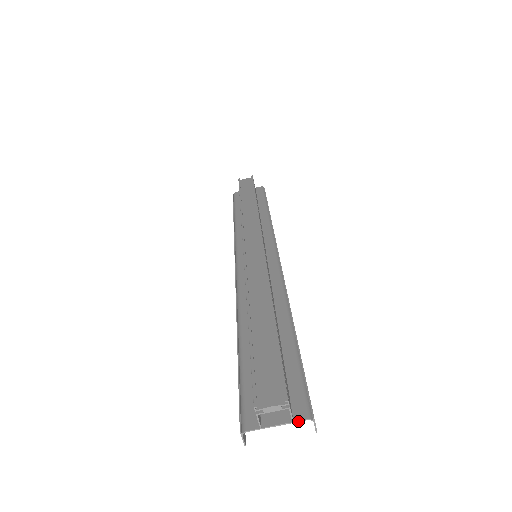
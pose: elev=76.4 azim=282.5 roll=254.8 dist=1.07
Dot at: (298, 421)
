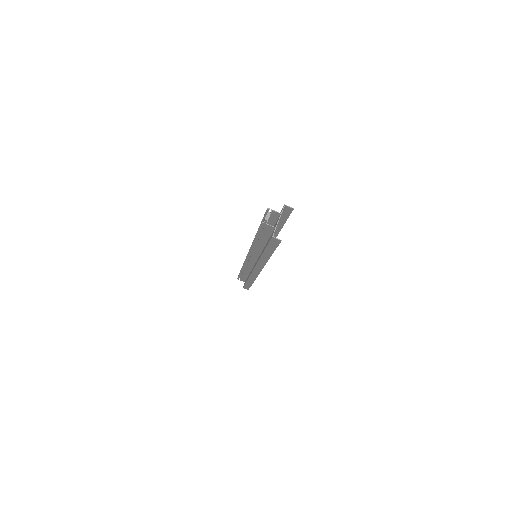
Dot at: (282, 211)
